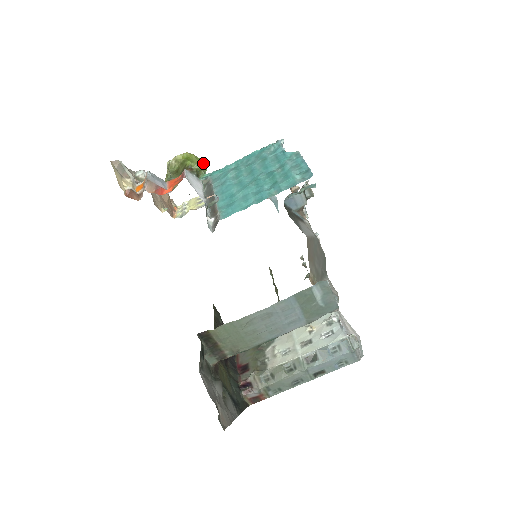
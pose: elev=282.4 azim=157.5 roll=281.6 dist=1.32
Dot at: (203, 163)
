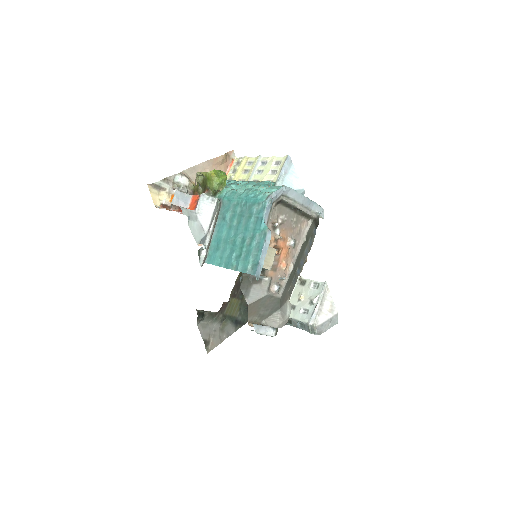
Dot at: (220, 183)
